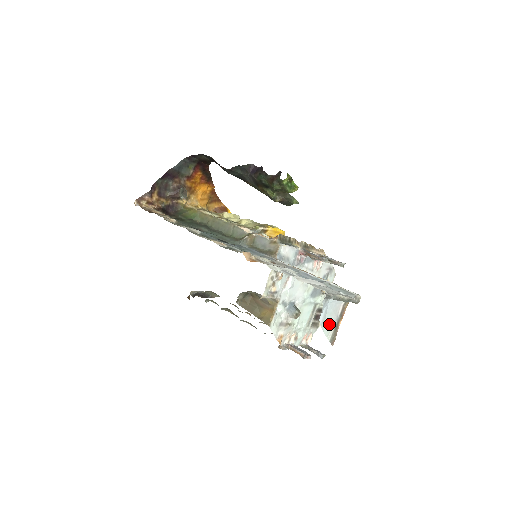
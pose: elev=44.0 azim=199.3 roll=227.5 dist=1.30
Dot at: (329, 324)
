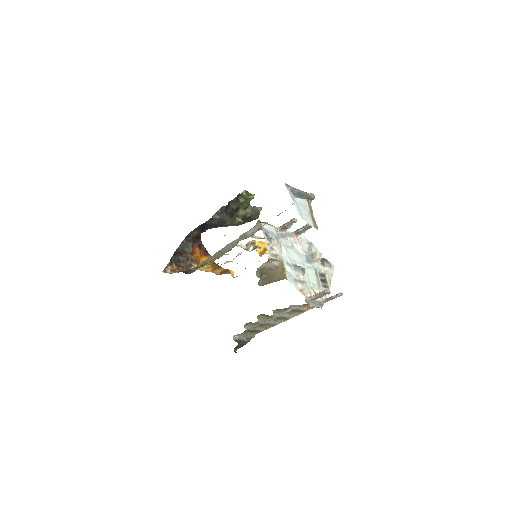
Dot at: (306, 217)
